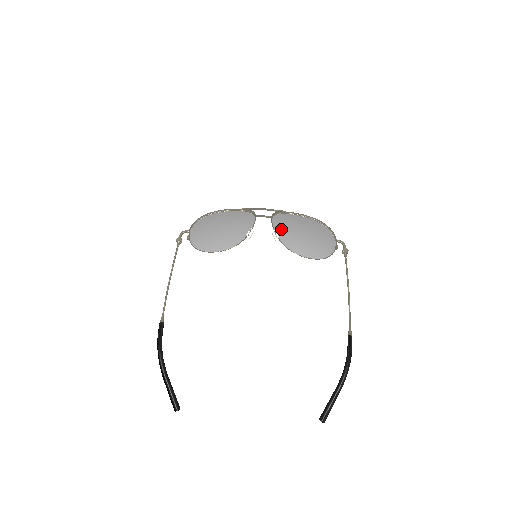
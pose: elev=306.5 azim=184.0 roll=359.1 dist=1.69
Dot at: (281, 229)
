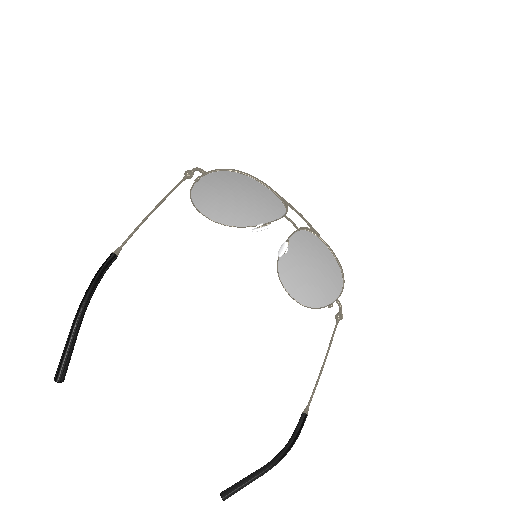
Dot at: (293, 247)
